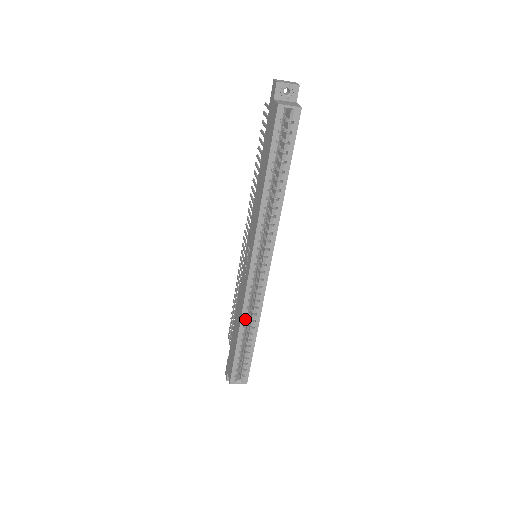
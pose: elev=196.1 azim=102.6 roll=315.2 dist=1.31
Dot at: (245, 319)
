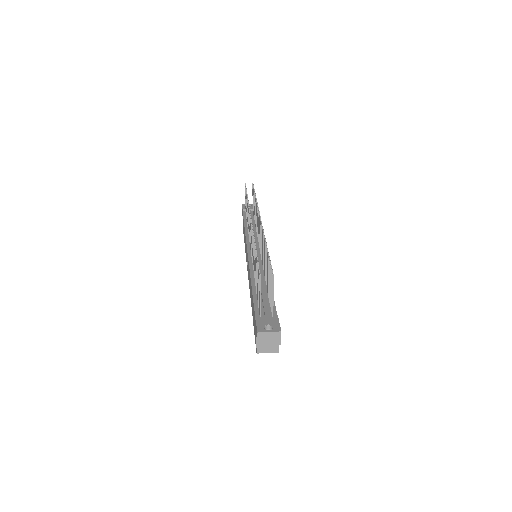
Dot at: occluded
